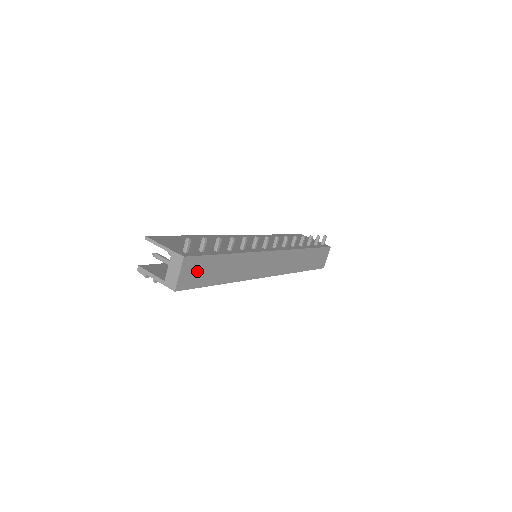
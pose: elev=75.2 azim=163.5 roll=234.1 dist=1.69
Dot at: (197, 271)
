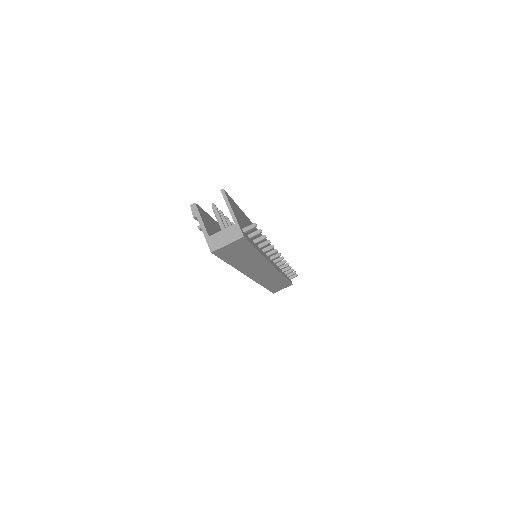
Dot at: (235, 249)
